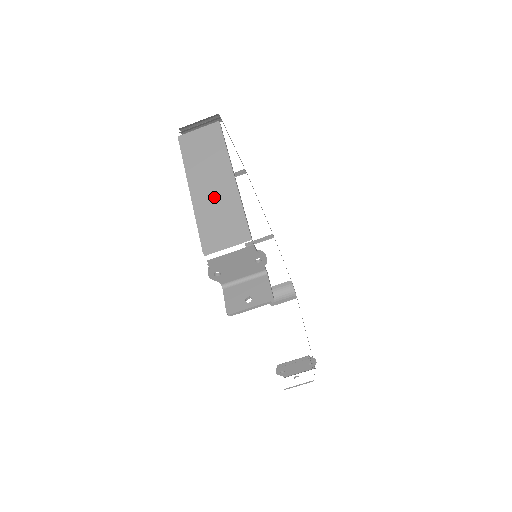
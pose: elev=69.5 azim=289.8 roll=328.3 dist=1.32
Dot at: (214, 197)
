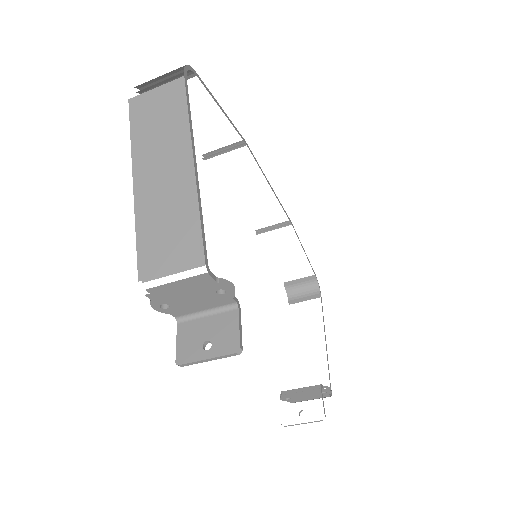
Dot at: (163, 194)
